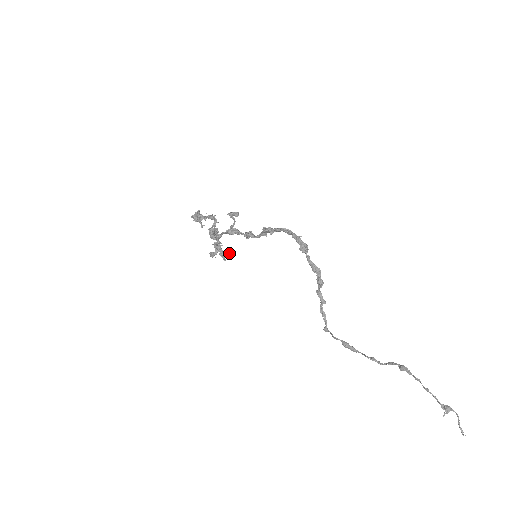
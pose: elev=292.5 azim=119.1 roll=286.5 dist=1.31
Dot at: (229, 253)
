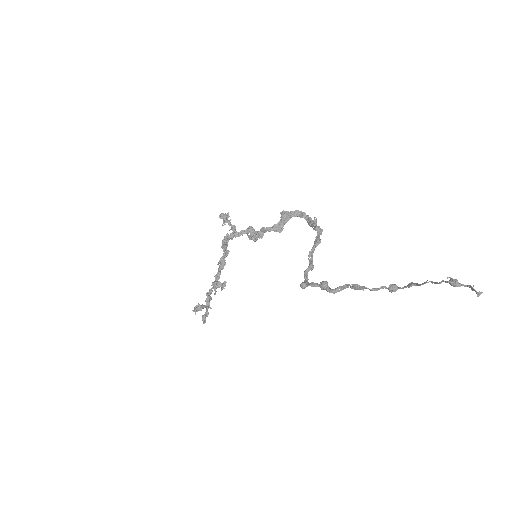
Dot at: (223, 283)
